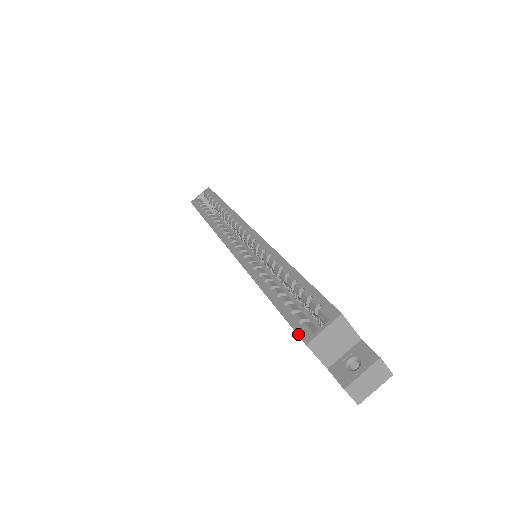
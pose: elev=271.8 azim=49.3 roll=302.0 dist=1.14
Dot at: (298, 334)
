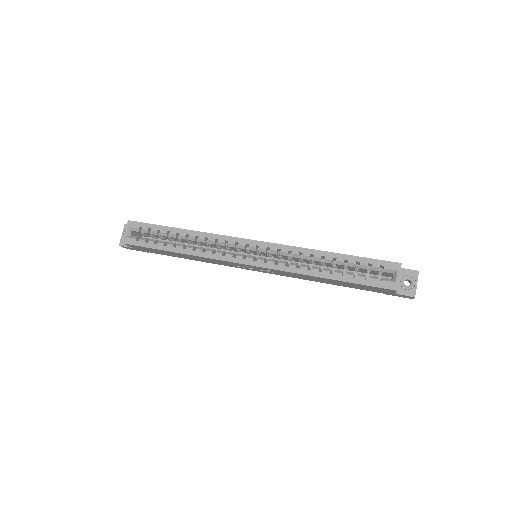
Dot at: (386, 288)
